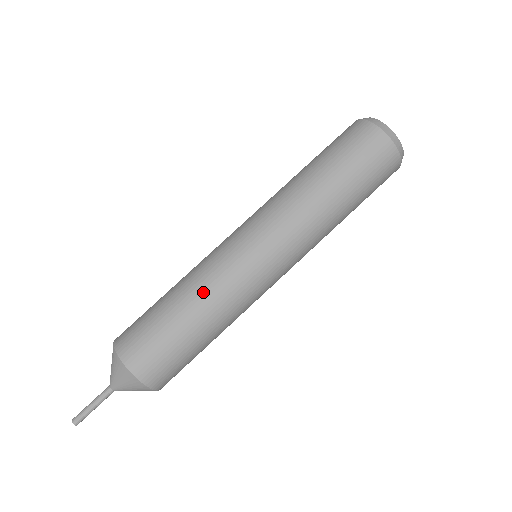
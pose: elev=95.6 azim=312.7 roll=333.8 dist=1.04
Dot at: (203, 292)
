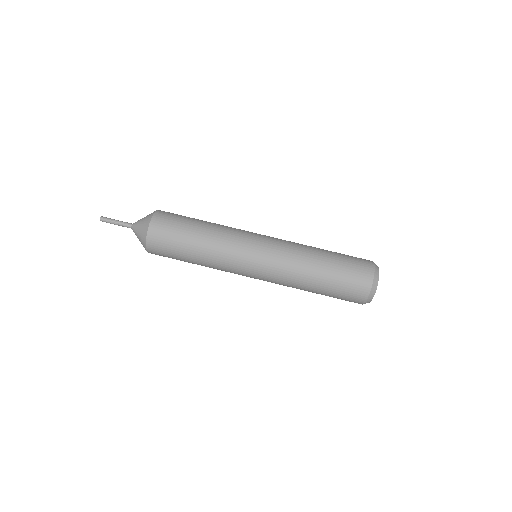
Dot at: (212, 255)
